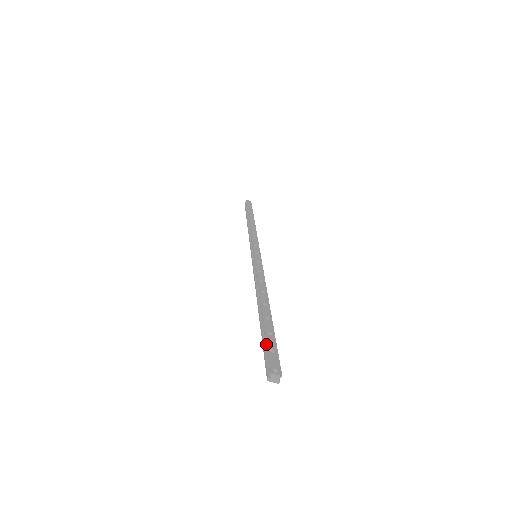
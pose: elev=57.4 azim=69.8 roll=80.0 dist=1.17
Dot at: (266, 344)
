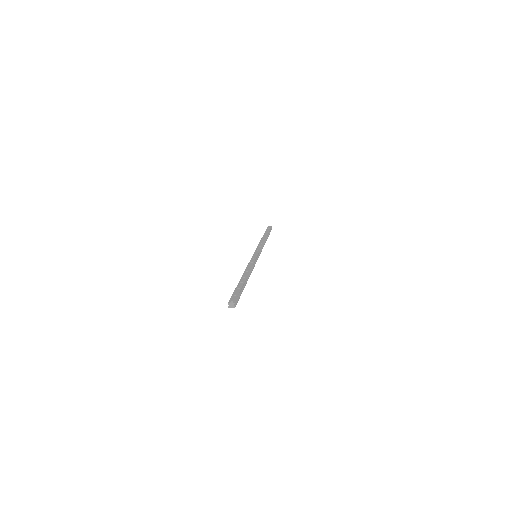
Dot at: (233, 293)
